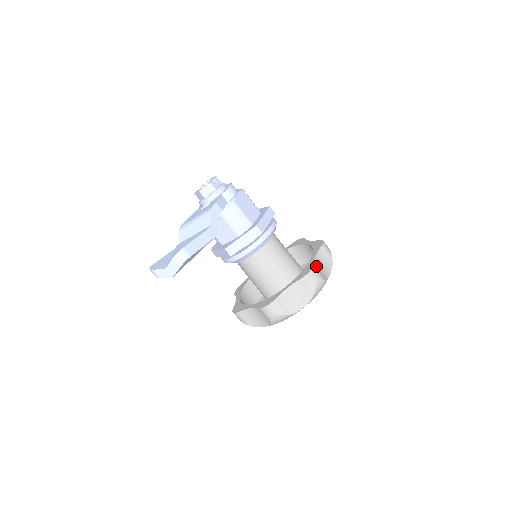
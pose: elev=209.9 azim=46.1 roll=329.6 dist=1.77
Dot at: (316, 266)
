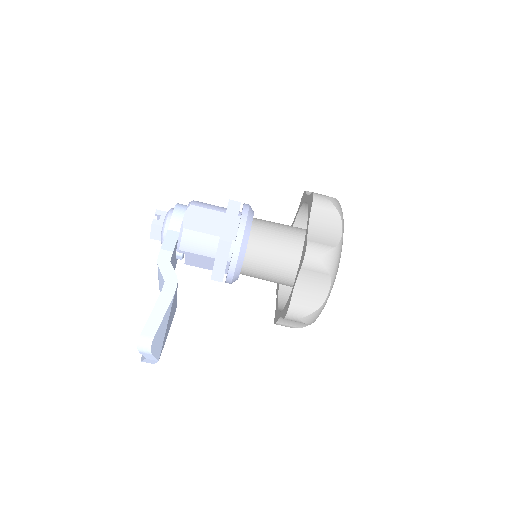
Dot at: (313, 238)
